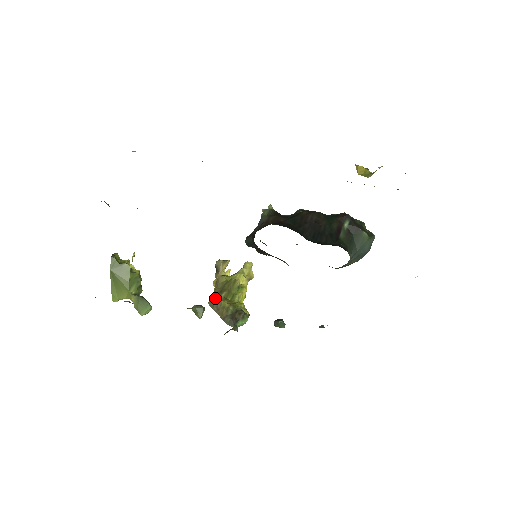
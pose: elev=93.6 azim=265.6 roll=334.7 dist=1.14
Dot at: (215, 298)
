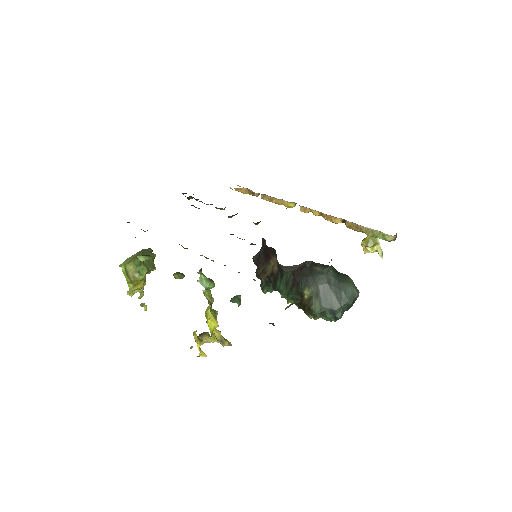
Dot at: occluded
